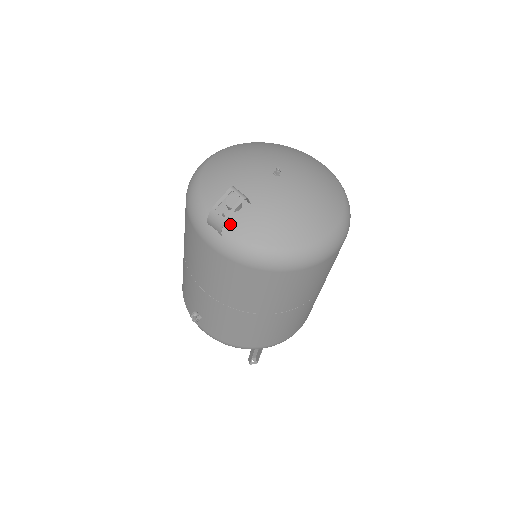
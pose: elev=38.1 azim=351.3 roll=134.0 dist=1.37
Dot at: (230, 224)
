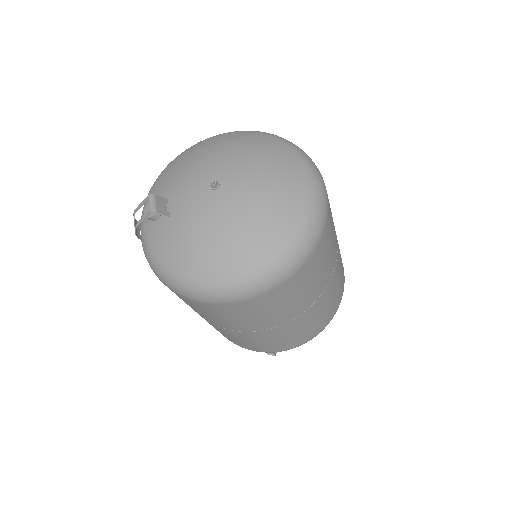
Dot at: (149, 232)
